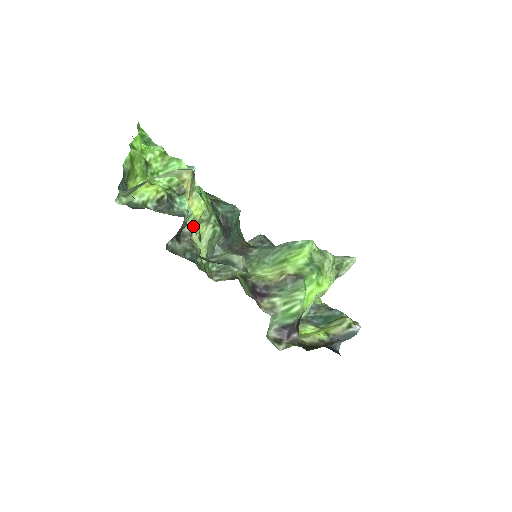
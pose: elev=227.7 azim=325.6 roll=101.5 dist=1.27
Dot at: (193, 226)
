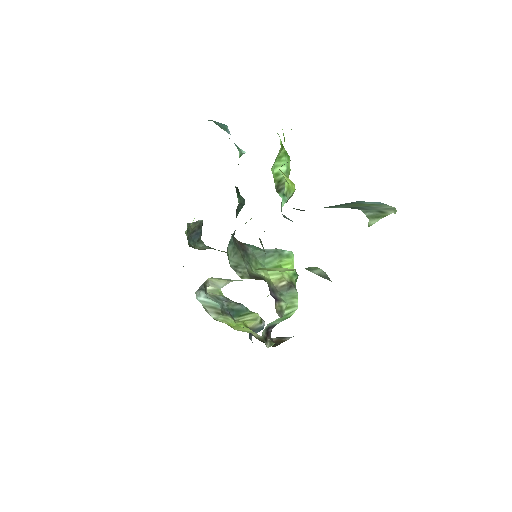
Dot at: occluded
